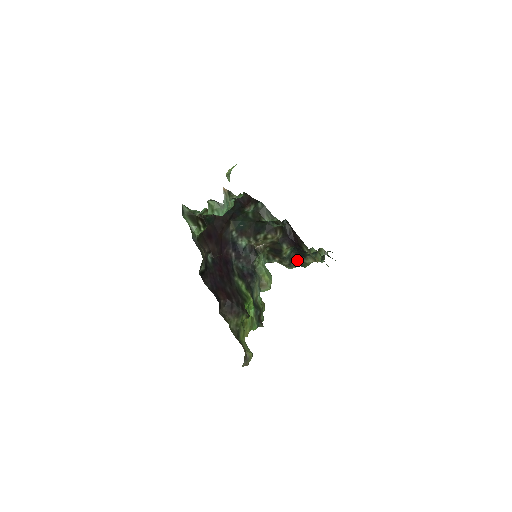
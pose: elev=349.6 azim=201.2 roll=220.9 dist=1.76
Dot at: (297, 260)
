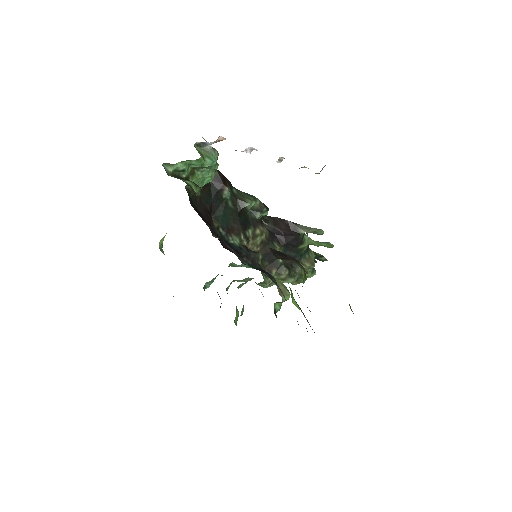
Dot at: (293, 270)
